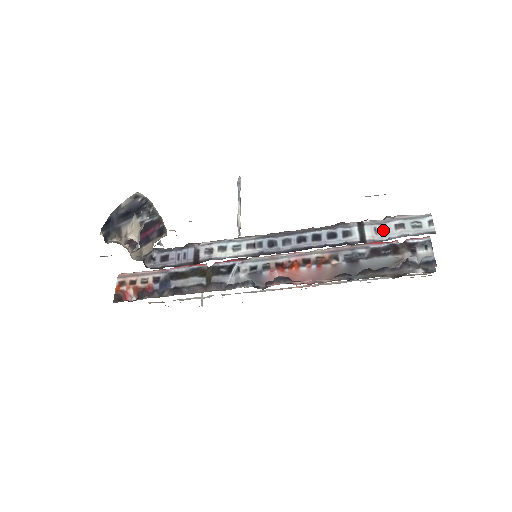
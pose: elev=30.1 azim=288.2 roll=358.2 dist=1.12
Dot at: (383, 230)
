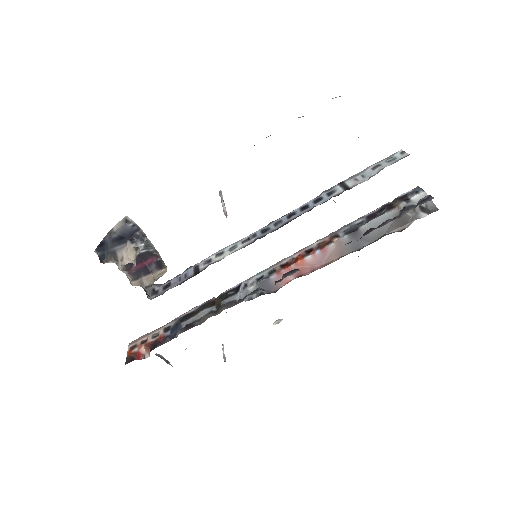
Dot at: (363, 176)
